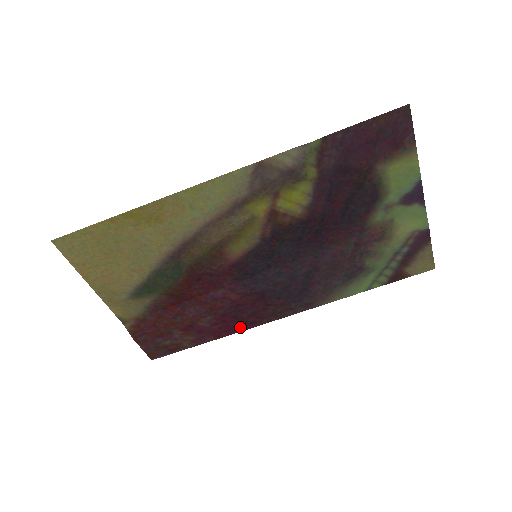
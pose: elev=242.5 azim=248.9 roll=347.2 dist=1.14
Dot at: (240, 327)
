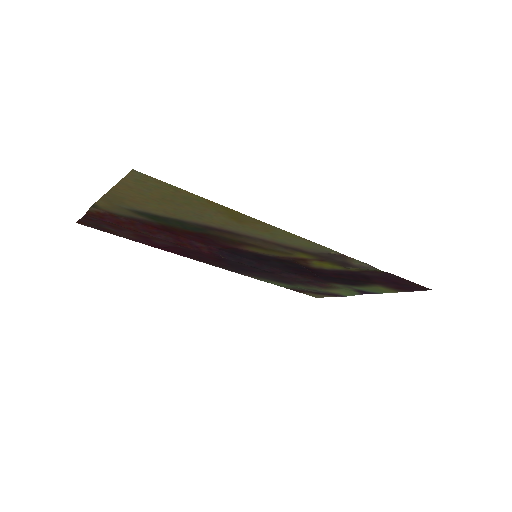
Dot at: (178, 253)
